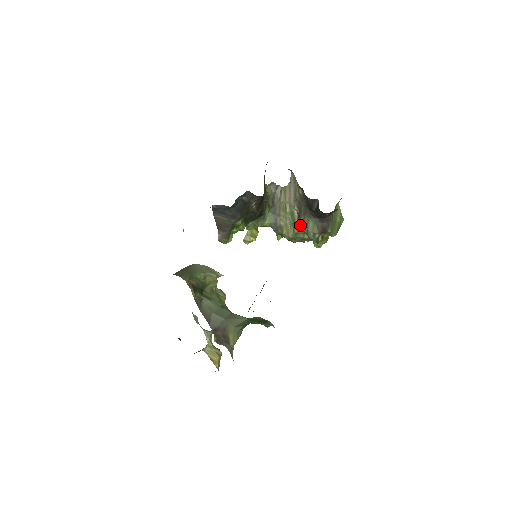
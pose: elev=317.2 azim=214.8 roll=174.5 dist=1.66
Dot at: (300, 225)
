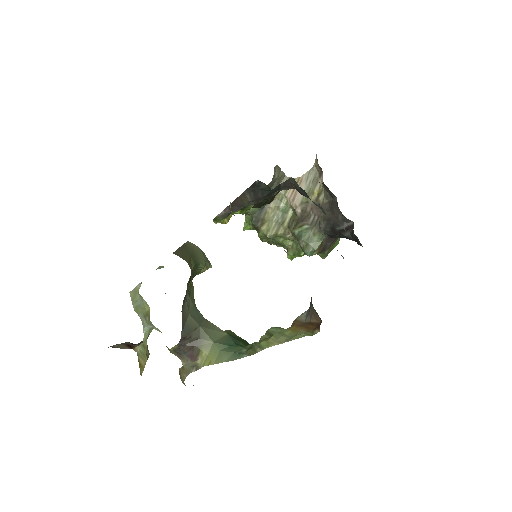
Dot at: (298, 232)
